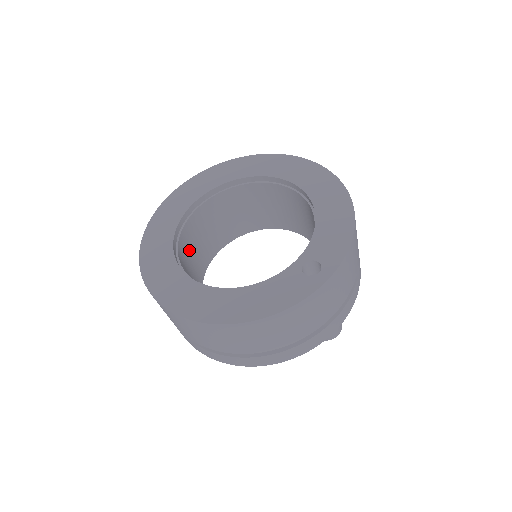
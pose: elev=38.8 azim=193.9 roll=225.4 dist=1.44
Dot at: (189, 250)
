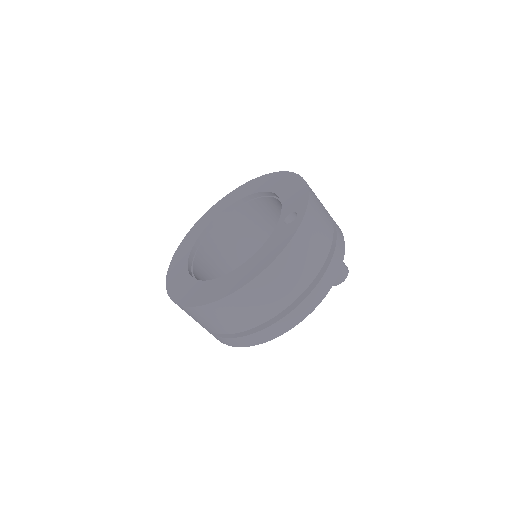
Dot at: occluded
